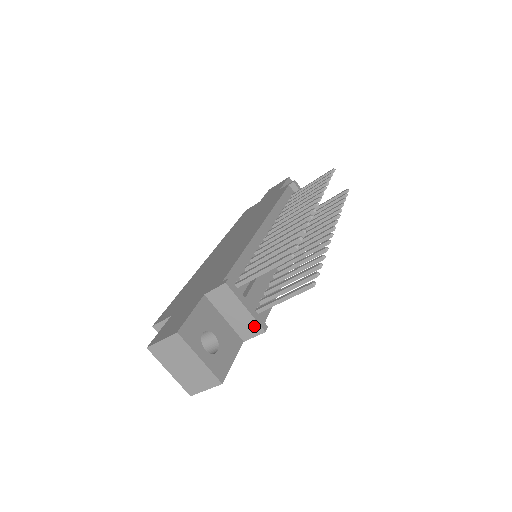
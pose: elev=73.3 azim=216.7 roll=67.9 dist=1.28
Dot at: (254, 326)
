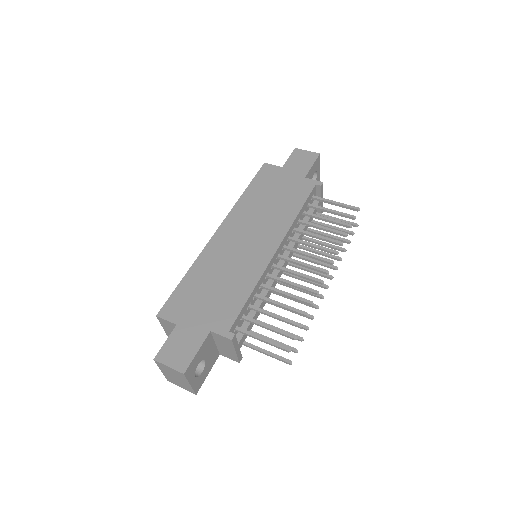
Dot at: (234, 357)
